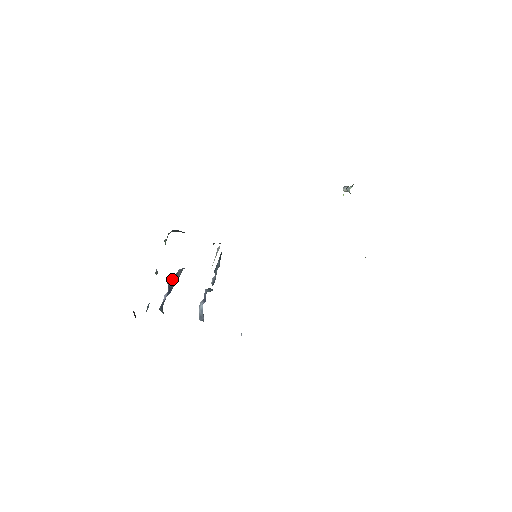
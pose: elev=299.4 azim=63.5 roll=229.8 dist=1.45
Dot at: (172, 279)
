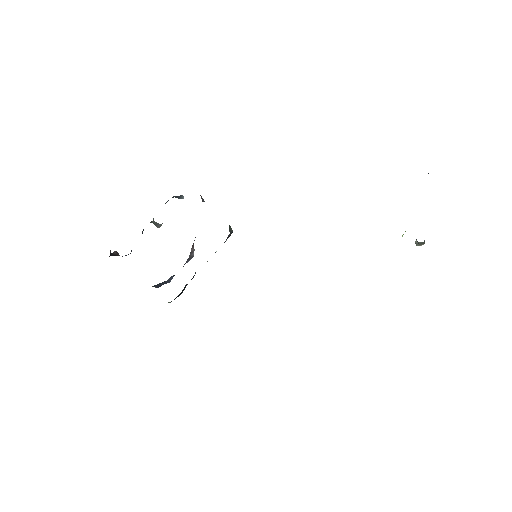
Dot at: occluded
